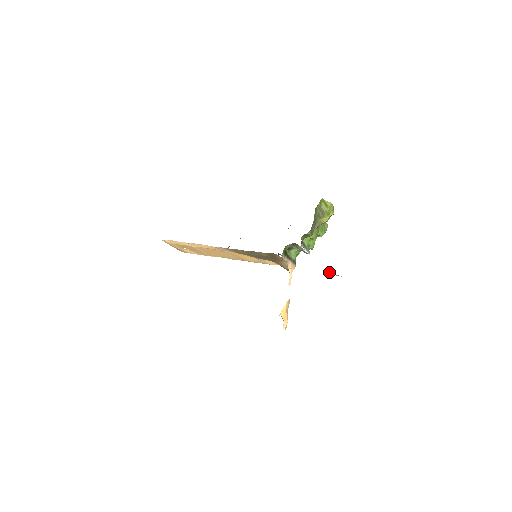
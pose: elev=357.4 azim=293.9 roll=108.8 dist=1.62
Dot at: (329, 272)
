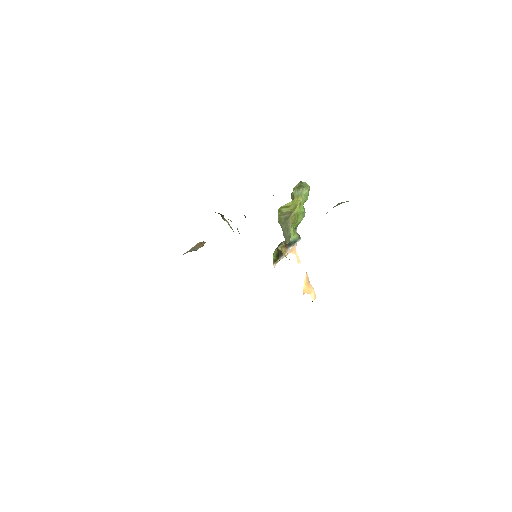
Dot at: (337, 205)
